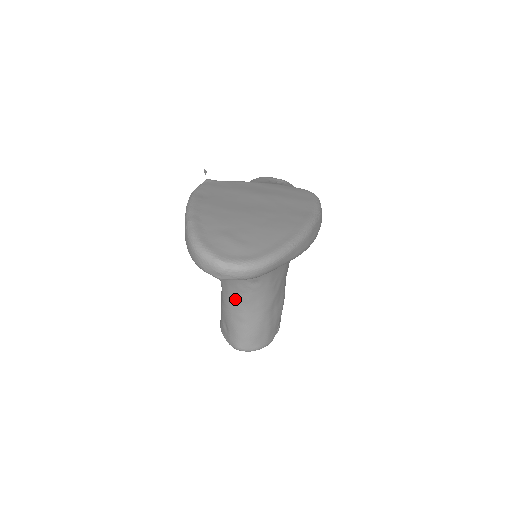
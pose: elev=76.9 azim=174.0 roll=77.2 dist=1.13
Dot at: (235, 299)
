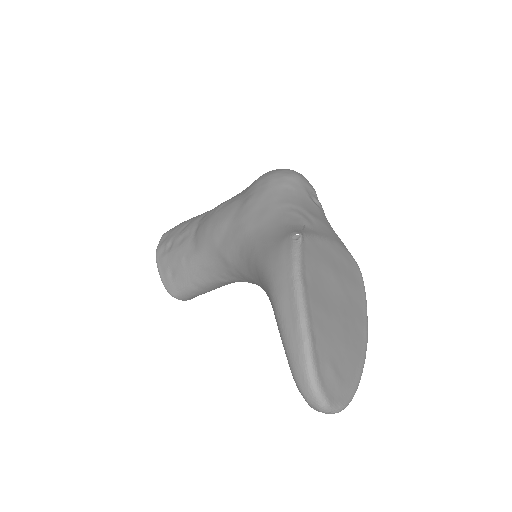
Dot at: (208, 274)
